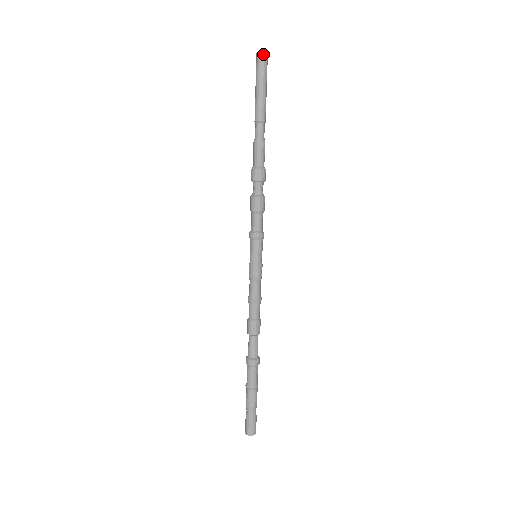
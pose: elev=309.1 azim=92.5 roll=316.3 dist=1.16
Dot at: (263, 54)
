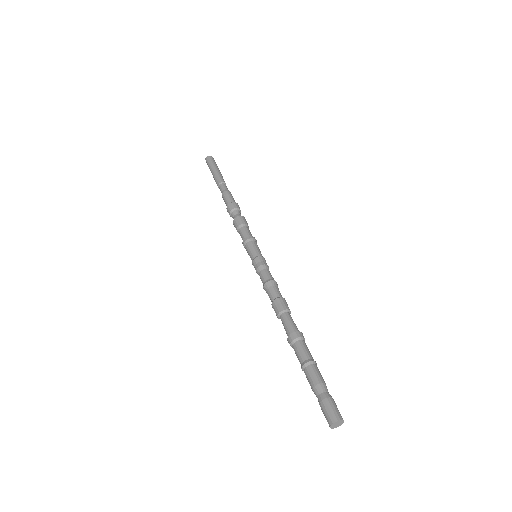
Dot at: (210, 157)
